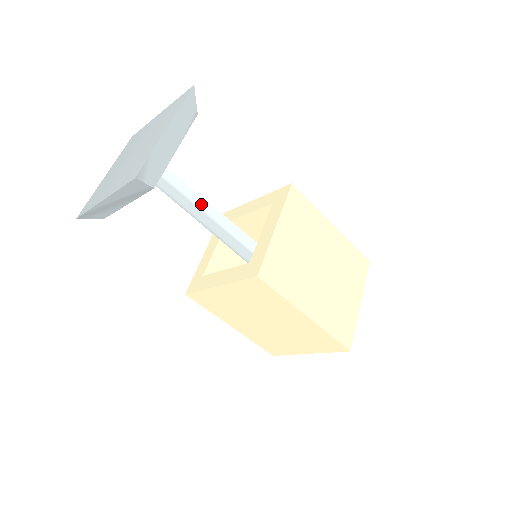
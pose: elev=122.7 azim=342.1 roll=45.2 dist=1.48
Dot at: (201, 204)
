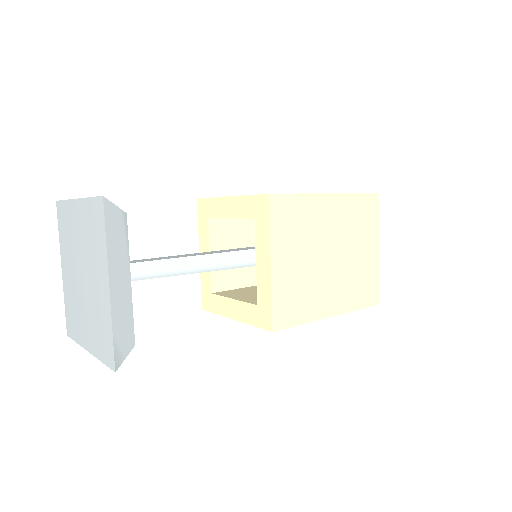
Dot at: (179, 266)
